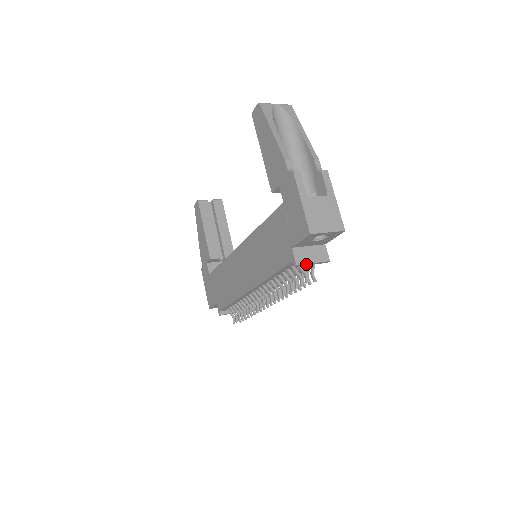
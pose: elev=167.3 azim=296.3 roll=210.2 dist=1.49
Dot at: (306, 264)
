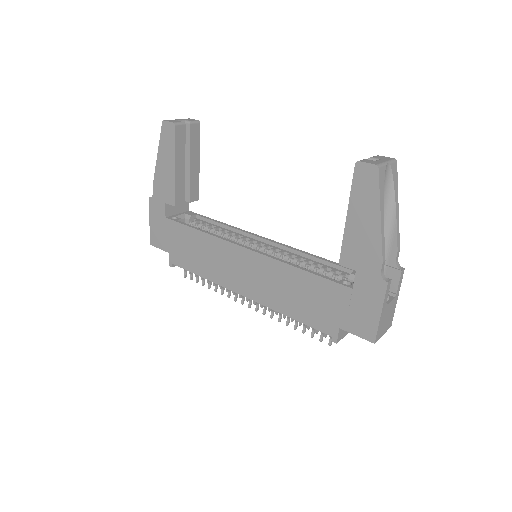
Dot at: (341, 337)
